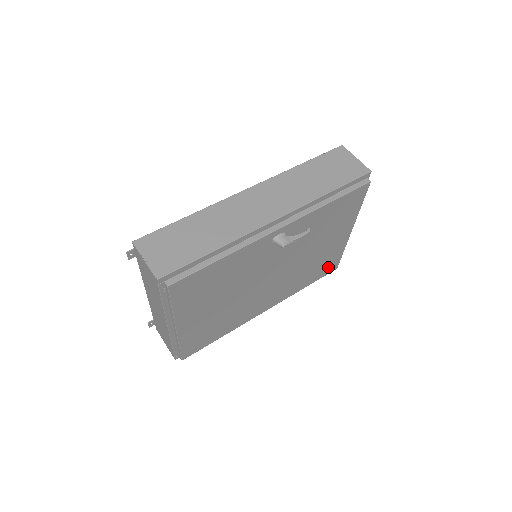
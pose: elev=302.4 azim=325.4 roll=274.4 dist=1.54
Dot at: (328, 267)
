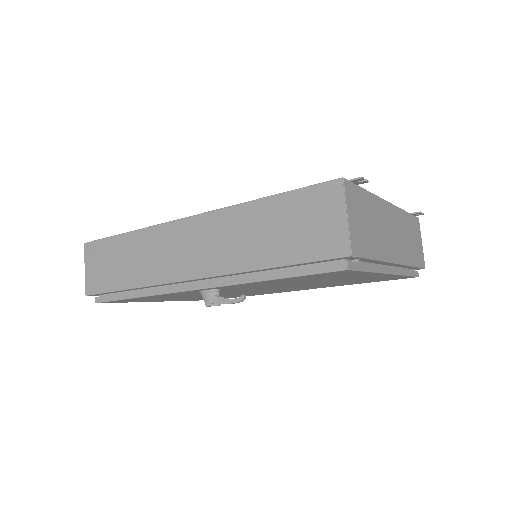
Dot at: occluded
